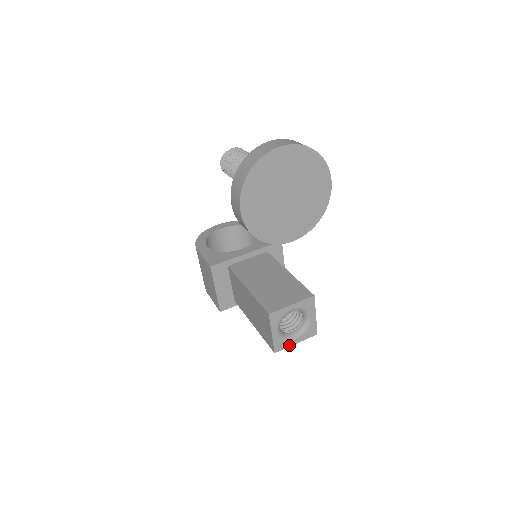
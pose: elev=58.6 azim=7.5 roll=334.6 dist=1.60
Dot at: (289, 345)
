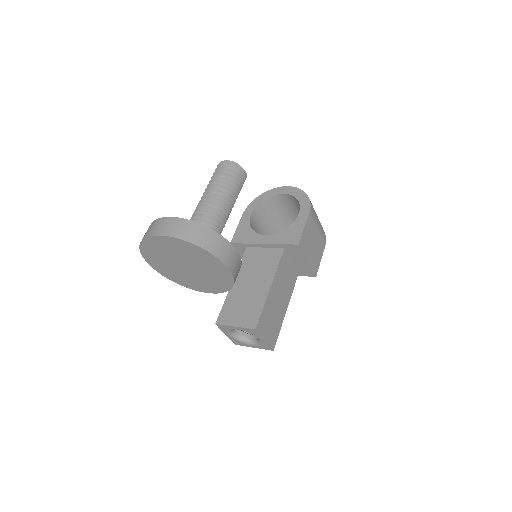
Dot at: (247, 346)
